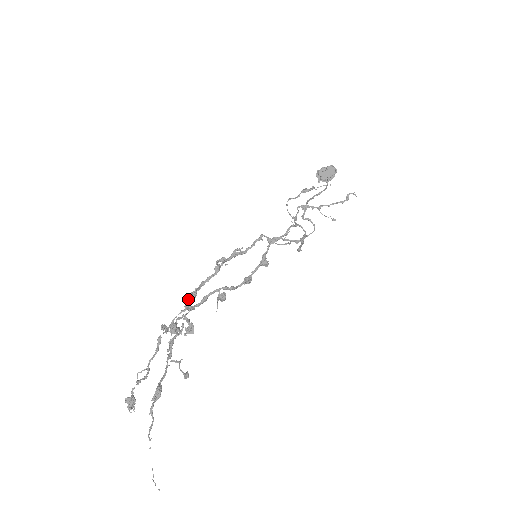
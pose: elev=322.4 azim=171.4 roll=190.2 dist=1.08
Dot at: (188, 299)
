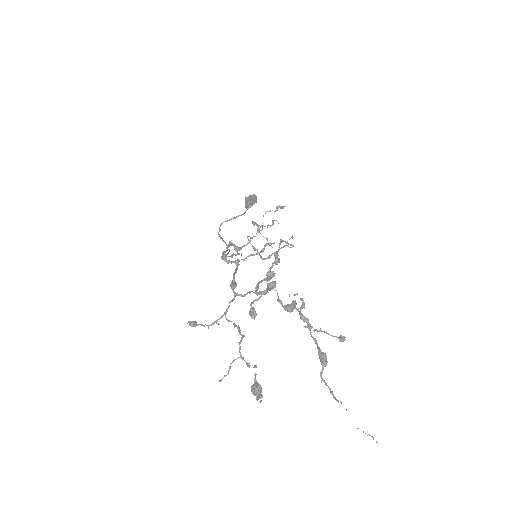
Dot at: (233, 288)
